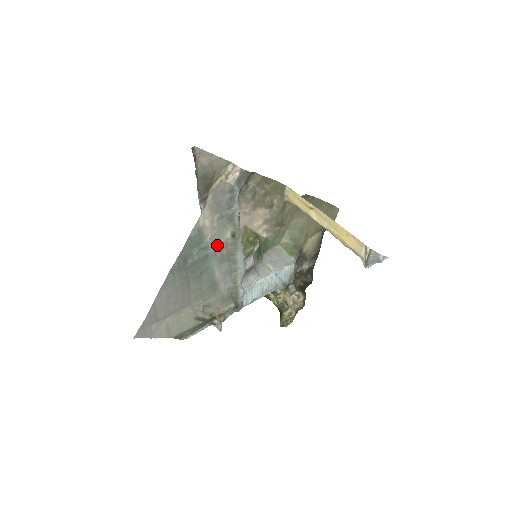
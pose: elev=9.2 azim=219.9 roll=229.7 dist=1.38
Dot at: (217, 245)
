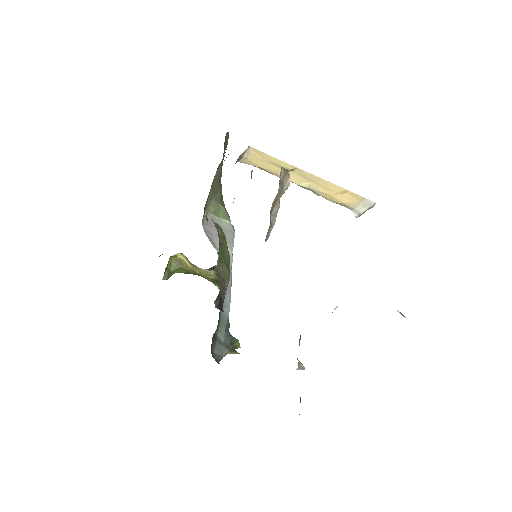
Dot at: occluded
